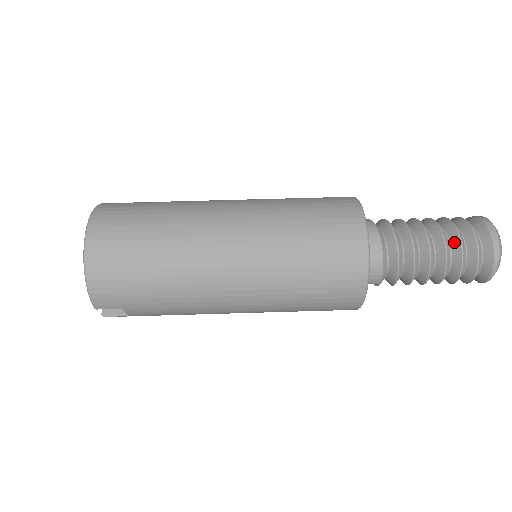
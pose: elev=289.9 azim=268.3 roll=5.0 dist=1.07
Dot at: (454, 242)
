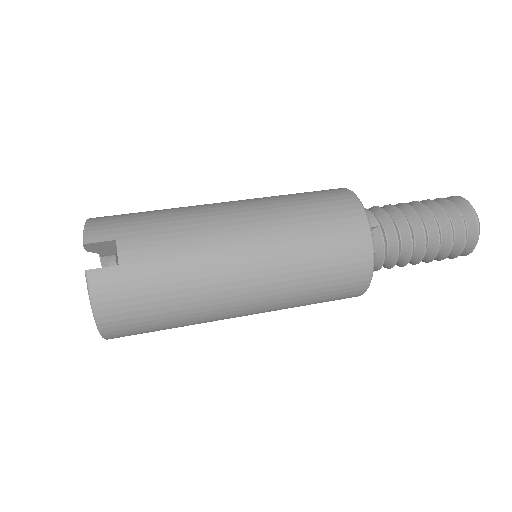
Dot at: occluded
